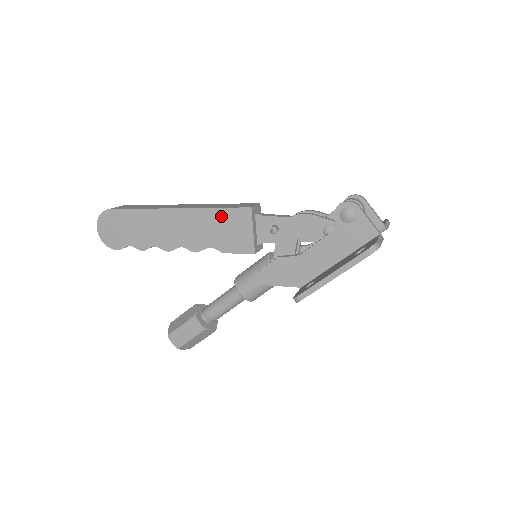
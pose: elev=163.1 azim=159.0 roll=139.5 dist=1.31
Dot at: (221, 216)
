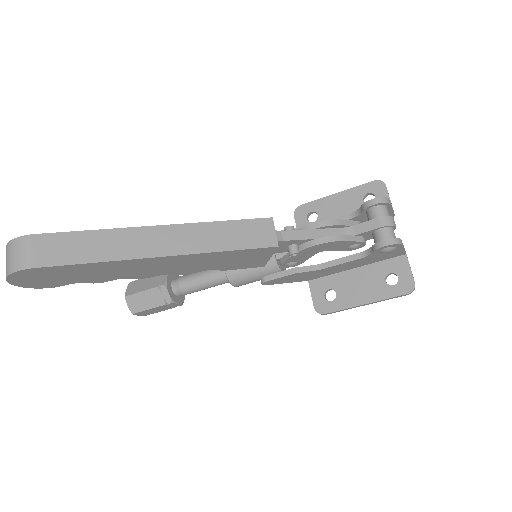
Dot at: (234, 254)
